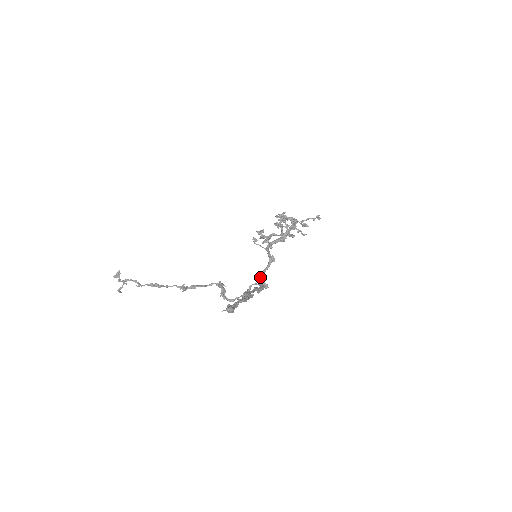
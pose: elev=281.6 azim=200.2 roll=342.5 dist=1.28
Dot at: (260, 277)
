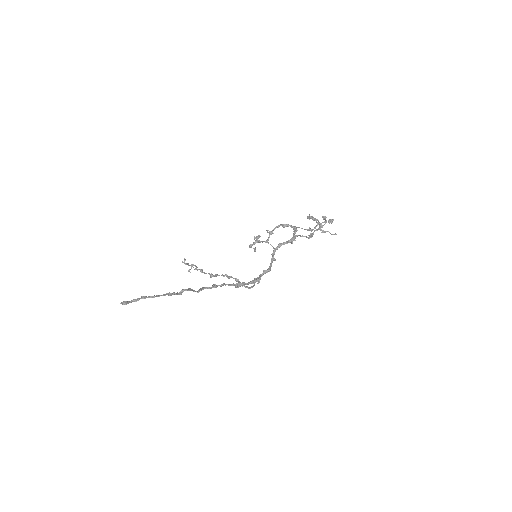
Dot at: (262, 273)
